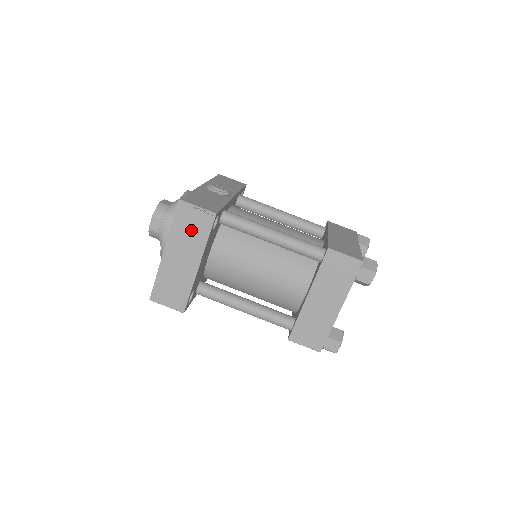
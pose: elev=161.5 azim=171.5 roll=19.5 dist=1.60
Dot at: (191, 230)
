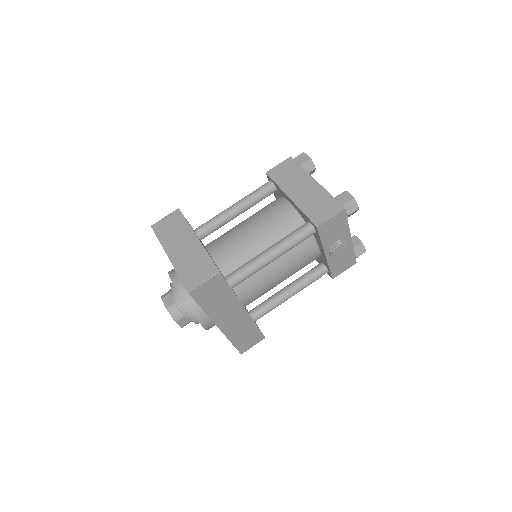
Dot at: (173, 229)
